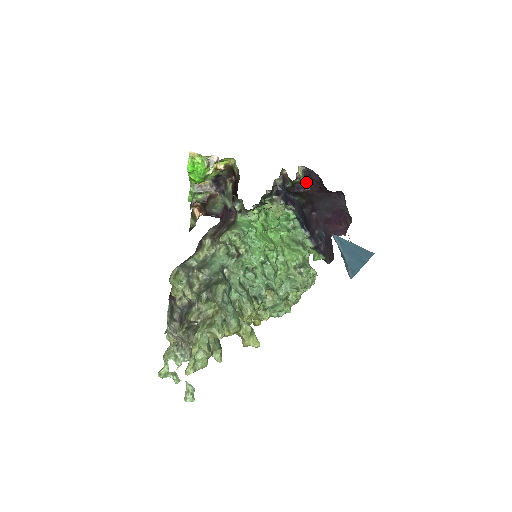
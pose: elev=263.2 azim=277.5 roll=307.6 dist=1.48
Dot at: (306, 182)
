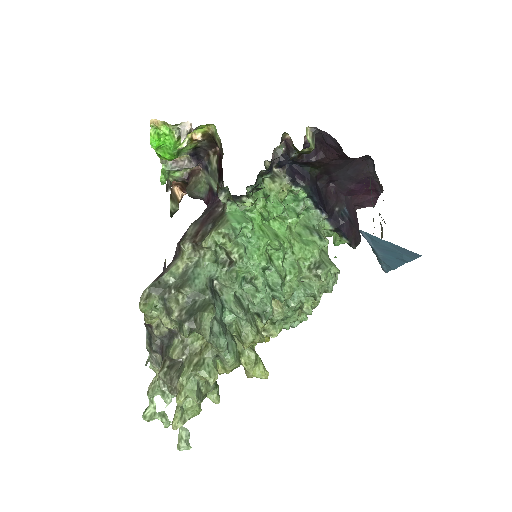
Dot at: (319, 147)
